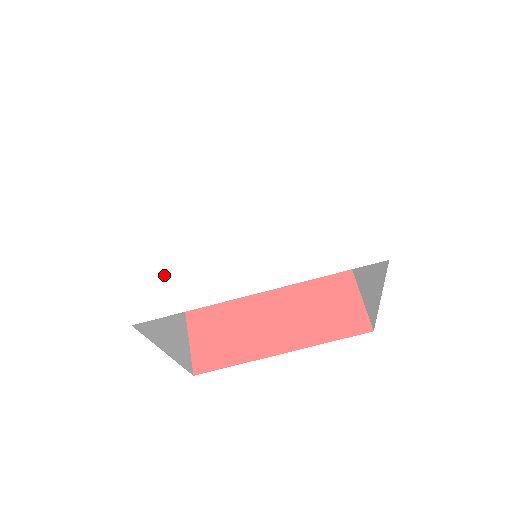
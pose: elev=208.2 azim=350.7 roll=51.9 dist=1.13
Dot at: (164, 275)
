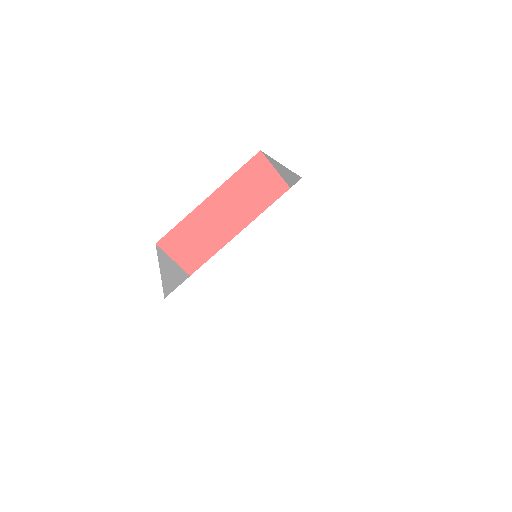
Dot at: (251, 343)
